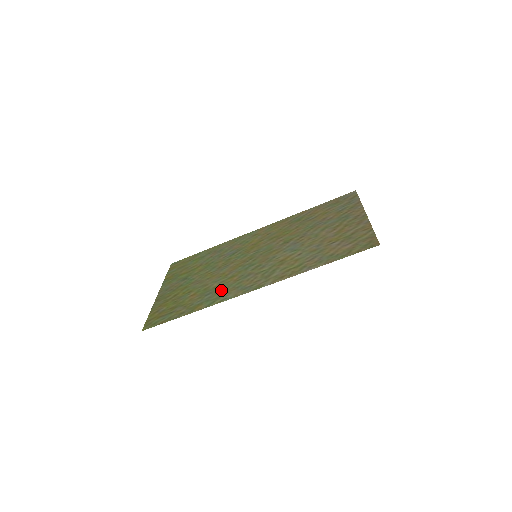
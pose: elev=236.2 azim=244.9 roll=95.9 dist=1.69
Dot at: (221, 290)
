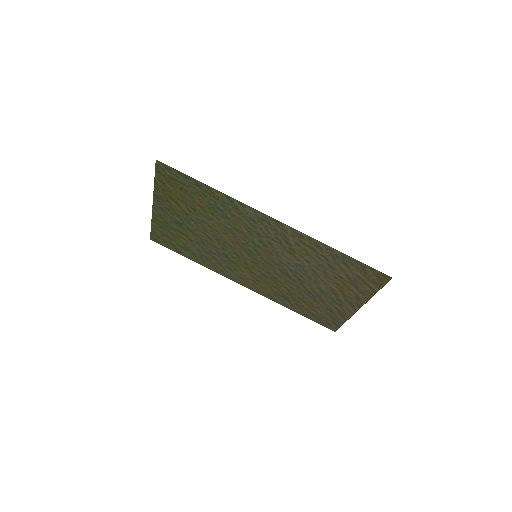
Dot at: (235, 215)
